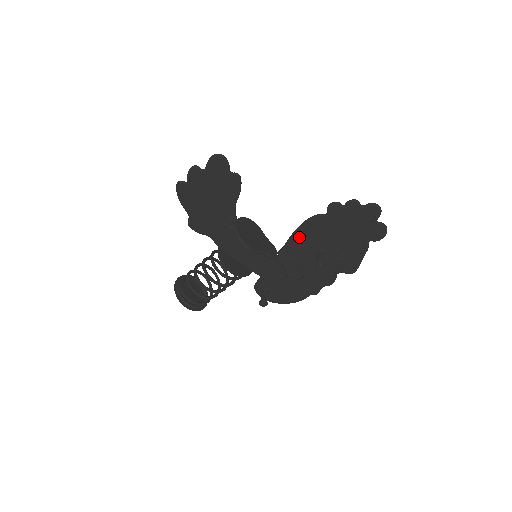
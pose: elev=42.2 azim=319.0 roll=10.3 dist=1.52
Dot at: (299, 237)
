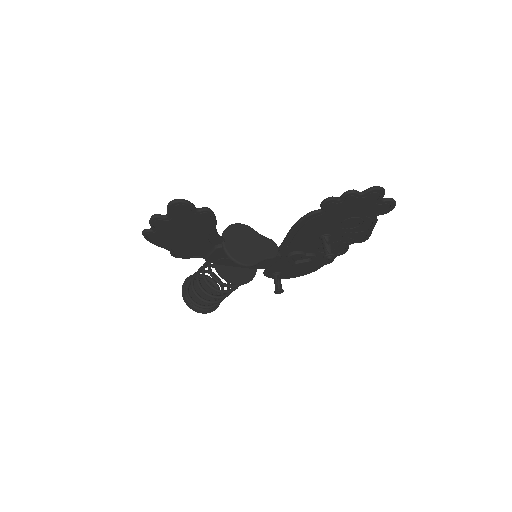
Dot at: (297, 233)
